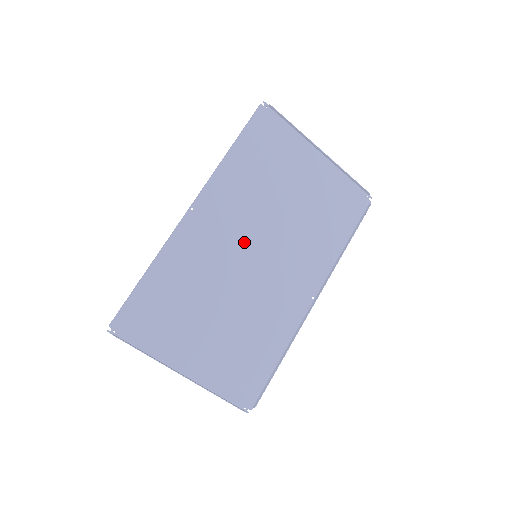
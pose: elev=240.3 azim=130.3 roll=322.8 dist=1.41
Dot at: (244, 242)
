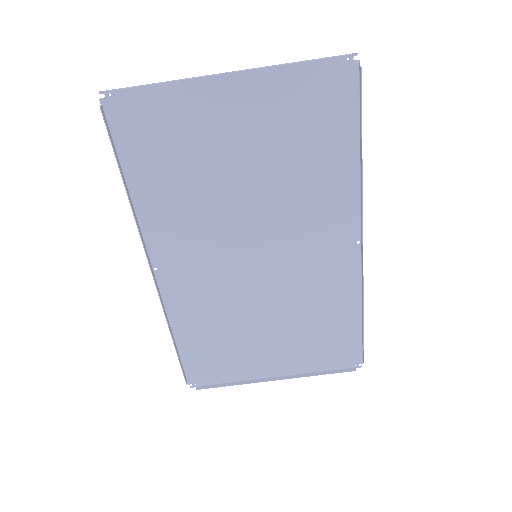
Dot at: (232, 254)
